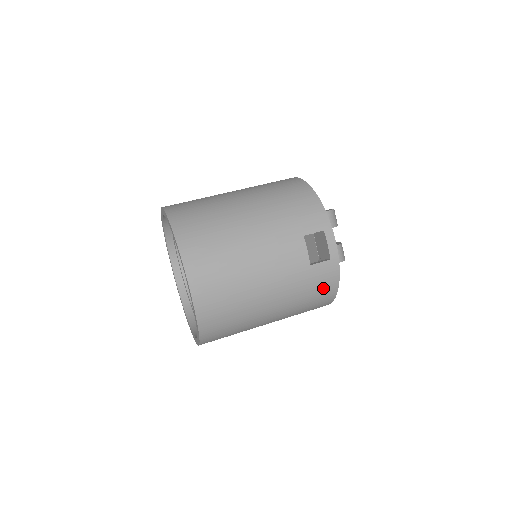
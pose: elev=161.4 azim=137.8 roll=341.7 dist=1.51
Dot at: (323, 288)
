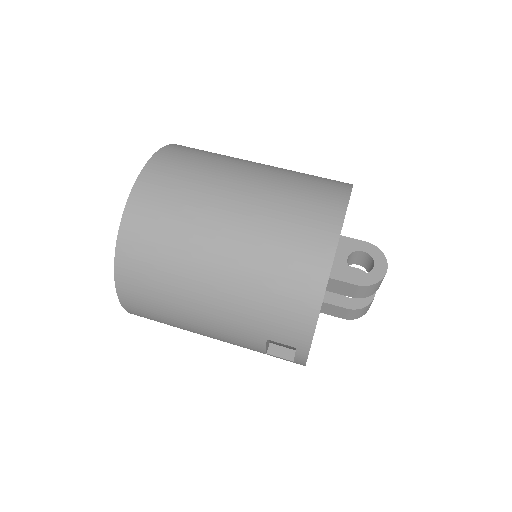
Dot at: occluded
